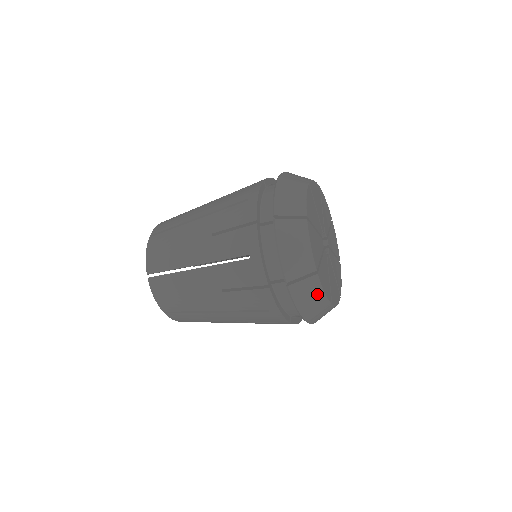
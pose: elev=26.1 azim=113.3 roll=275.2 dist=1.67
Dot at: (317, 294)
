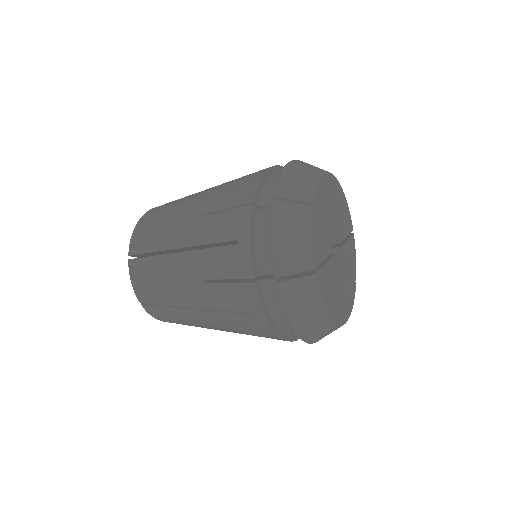
Dot at: (333, 330)
